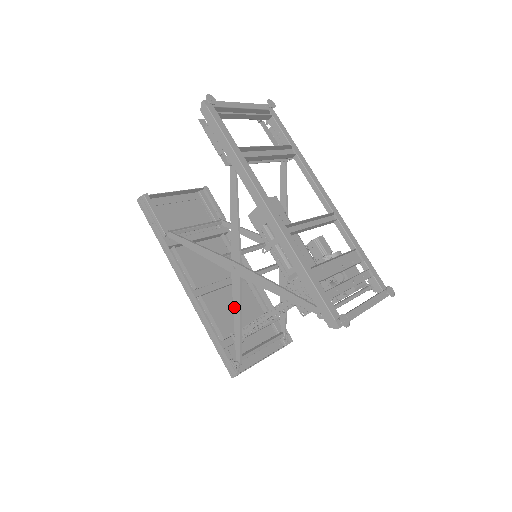
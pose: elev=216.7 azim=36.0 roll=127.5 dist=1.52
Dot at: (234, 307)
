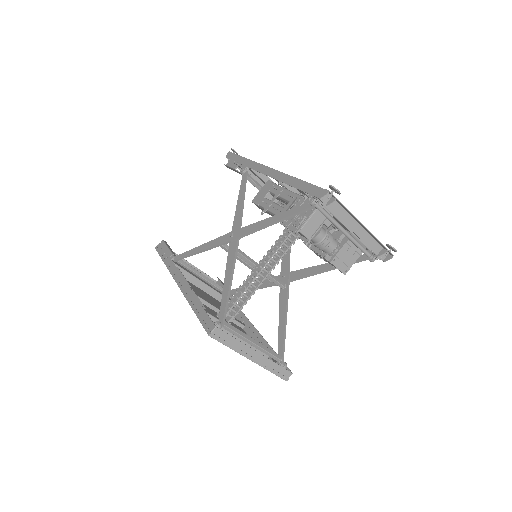
Dot at: (226, 271)
